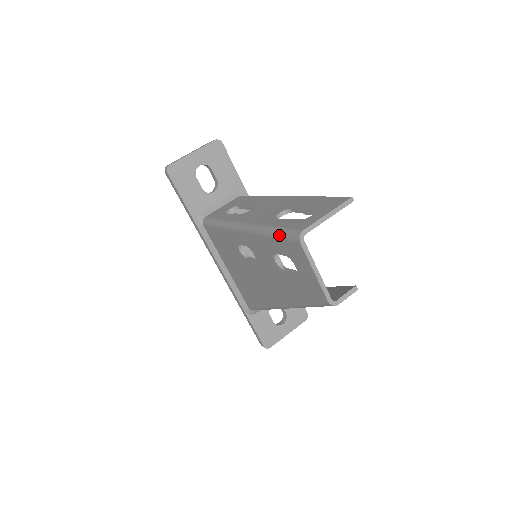
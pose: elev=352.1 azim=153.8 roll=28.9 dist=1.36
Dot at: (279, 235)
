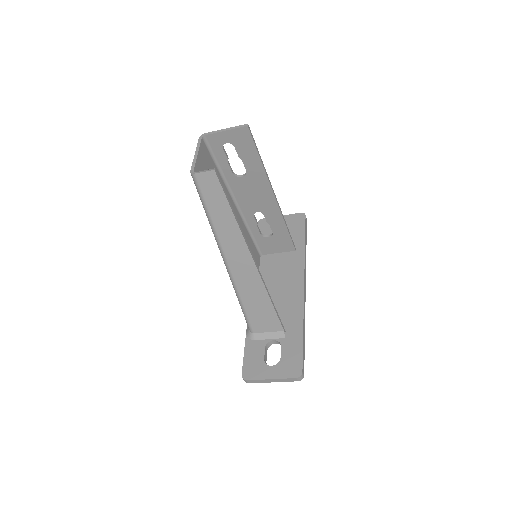
Dot at: occluded
